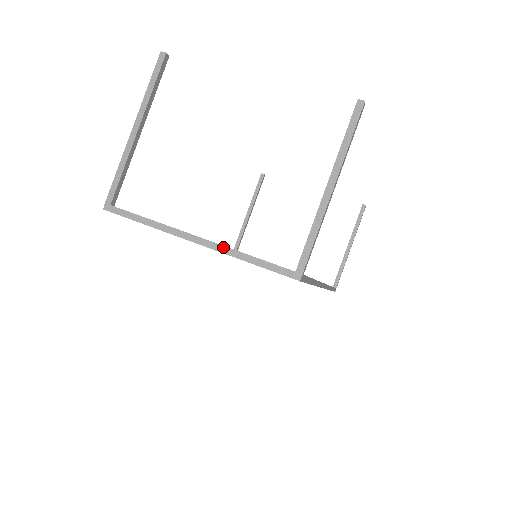
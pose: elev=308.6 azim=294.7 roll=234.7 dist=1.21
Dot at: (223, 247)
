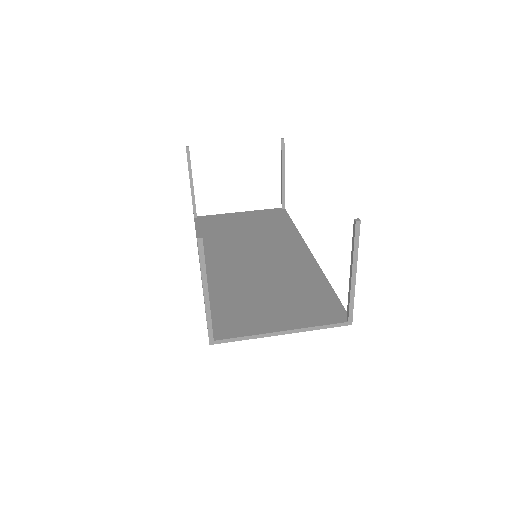
Dot at: (301, 329)
